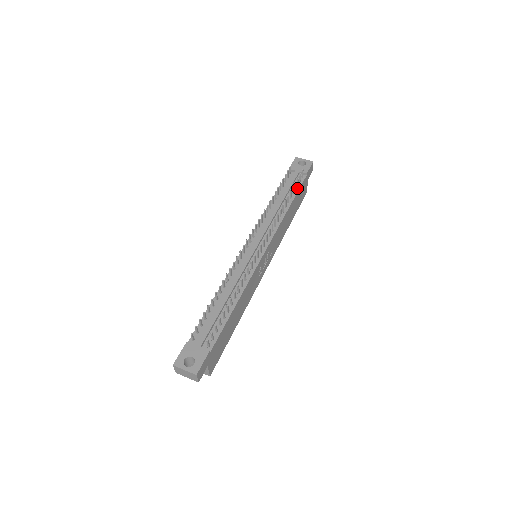
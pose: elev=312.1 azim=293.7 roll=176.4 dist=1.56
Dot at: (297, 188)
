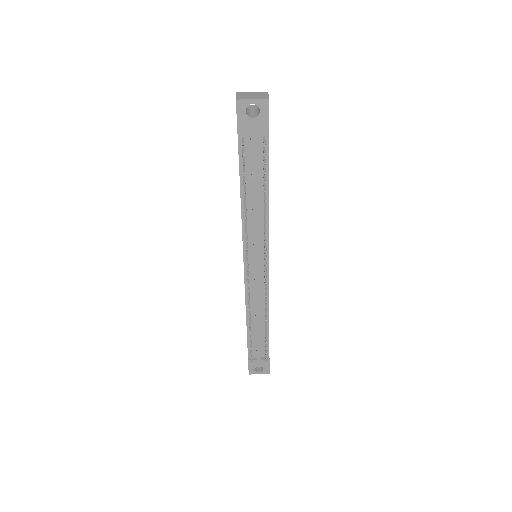
Dot at: occluded
